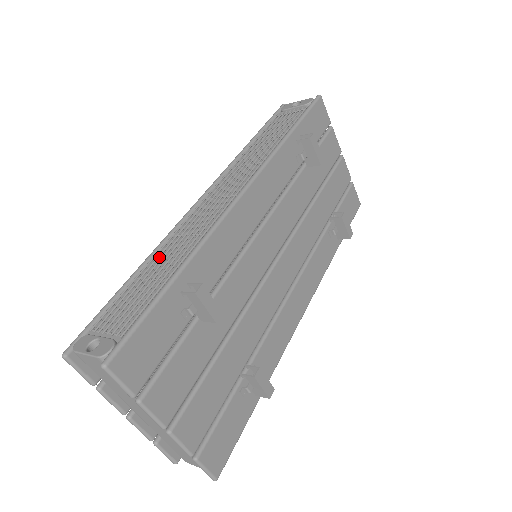
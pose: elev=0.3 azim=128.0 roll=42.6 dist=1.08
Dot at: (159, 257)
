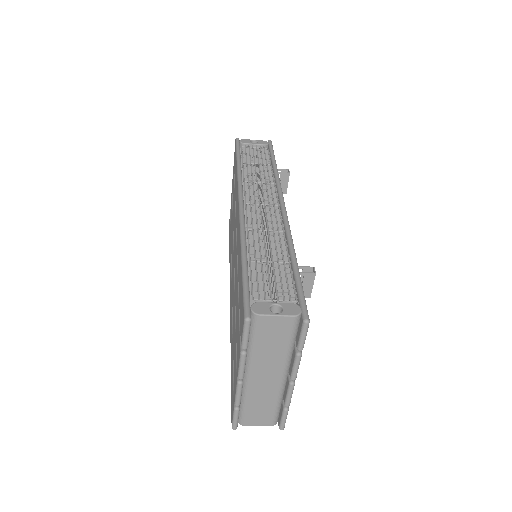
Dot at: (246, 246)
